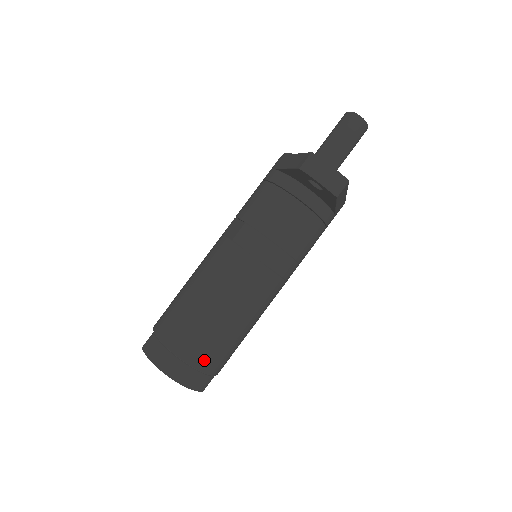
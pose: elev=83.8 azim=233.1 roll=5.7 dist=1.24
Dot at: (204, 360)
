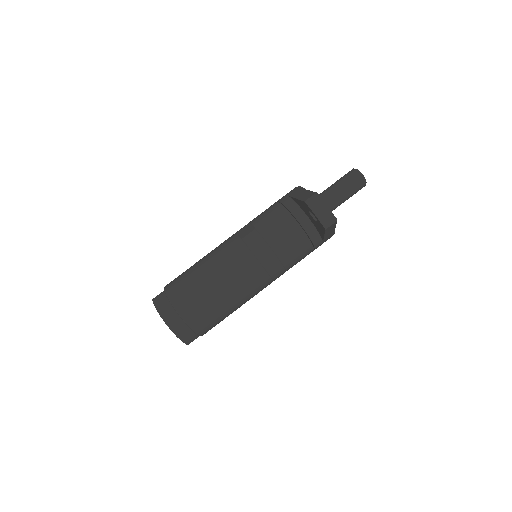
Dot at: (196, 321)
